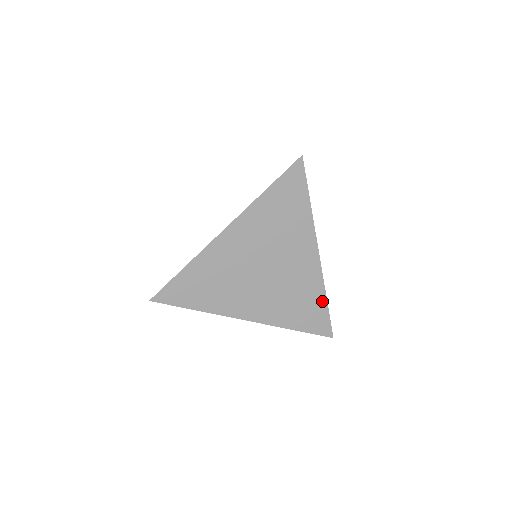
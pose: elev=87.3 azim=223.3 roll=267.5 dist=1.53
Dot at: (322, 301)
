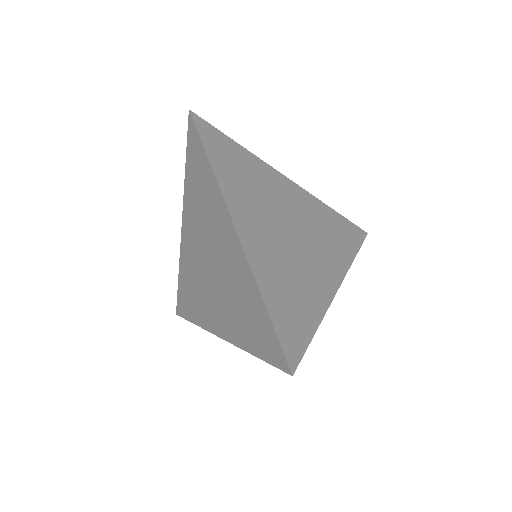
Dot at: (312, 323)
